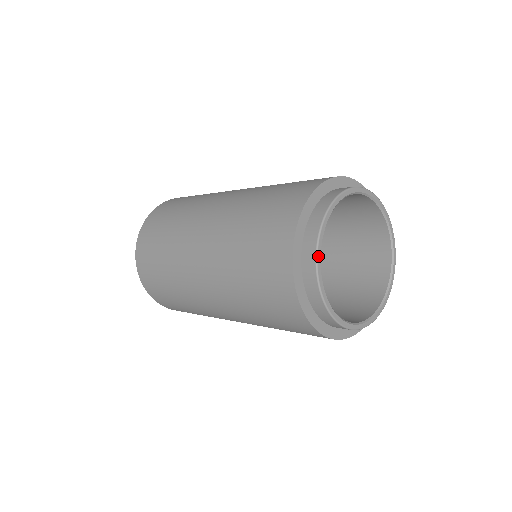
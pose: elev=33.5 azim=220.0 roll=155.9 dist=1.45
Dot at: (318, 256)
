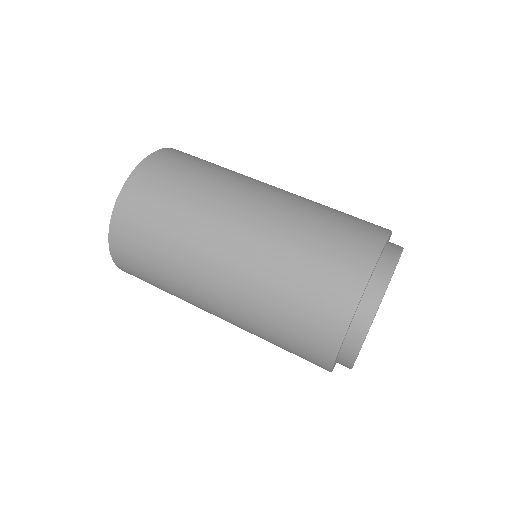
Dot at: occluded
